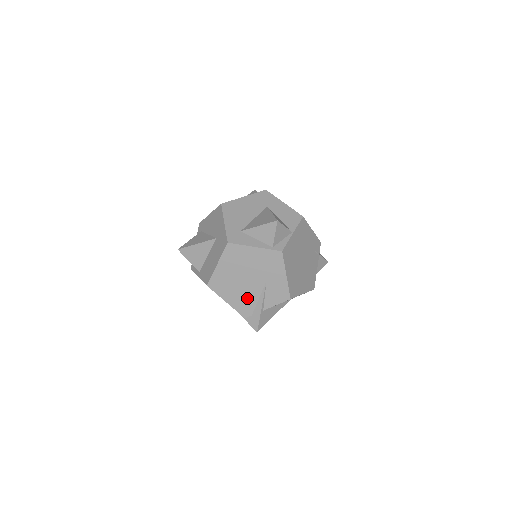
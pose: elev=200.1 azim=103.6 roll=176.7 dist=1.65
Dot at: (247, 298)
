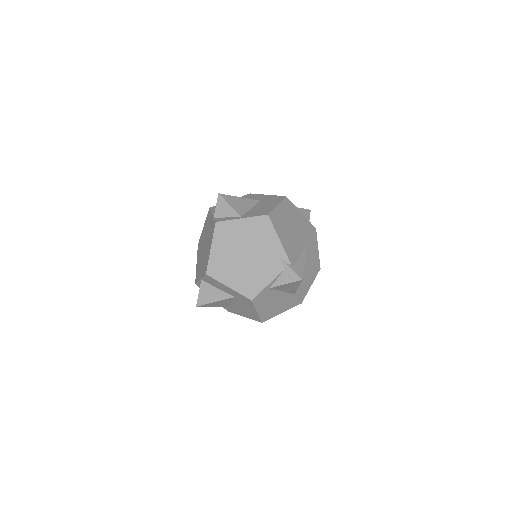
Dot at: (294, 247)
